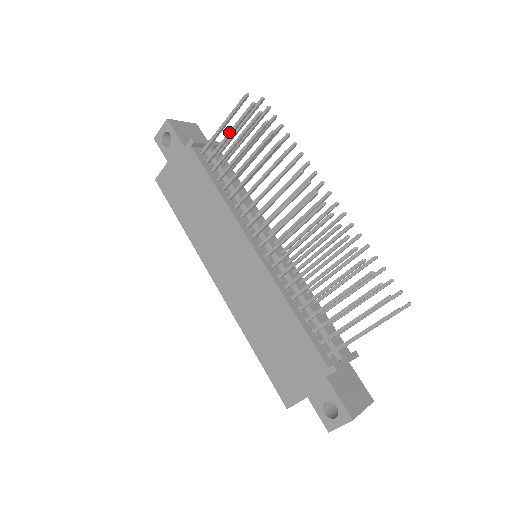
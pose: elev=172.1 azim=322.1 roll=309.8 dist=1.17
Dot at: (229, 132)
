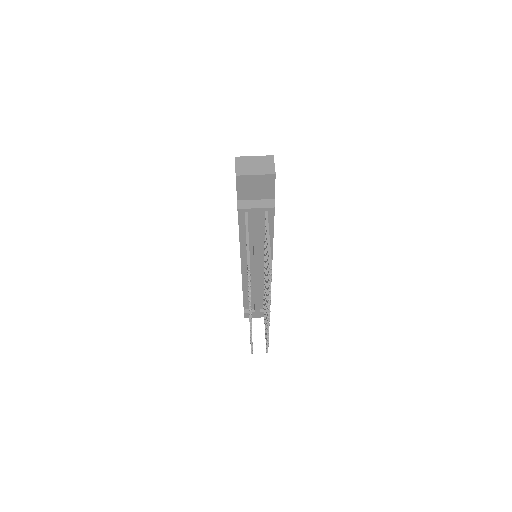
Dot at: occluded
